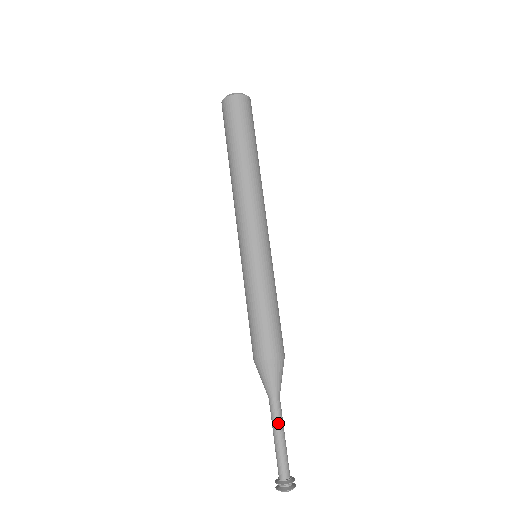
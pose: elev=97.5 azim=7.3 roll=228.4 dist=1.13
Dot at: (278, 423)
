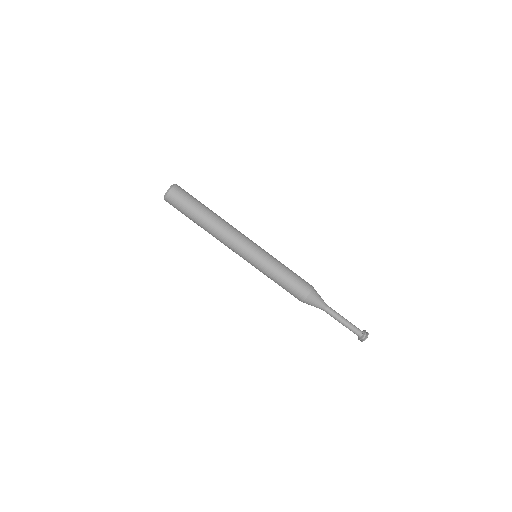
Dot at: (337, 316)
